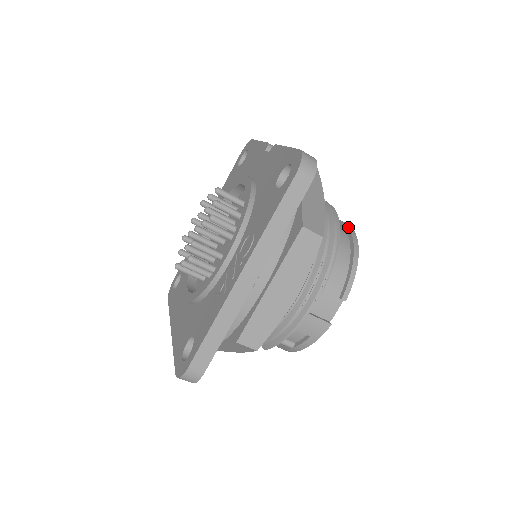
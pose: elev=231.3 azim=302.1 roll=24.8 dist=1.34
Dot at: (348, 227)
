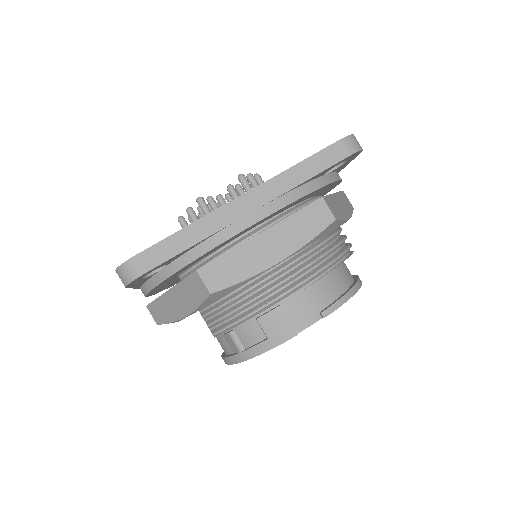
Dot at: (357, 275)
